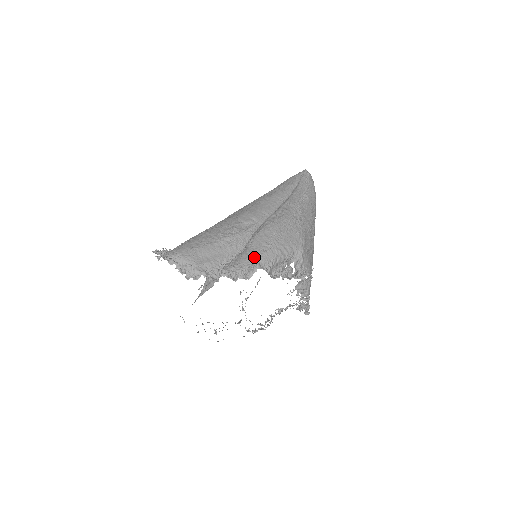
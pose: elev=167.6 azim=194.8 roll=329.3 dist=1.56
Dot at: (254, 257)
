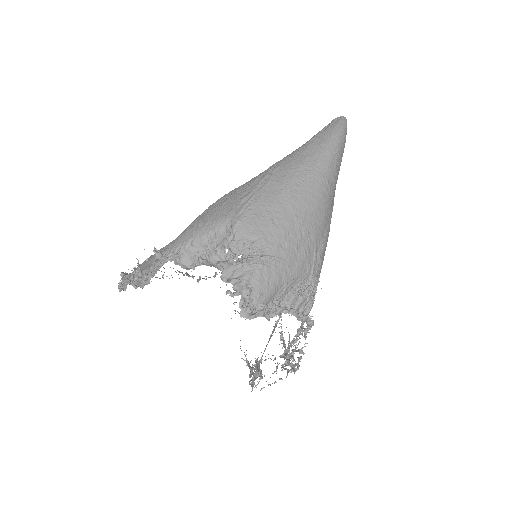
Dot at: (167, 247)
